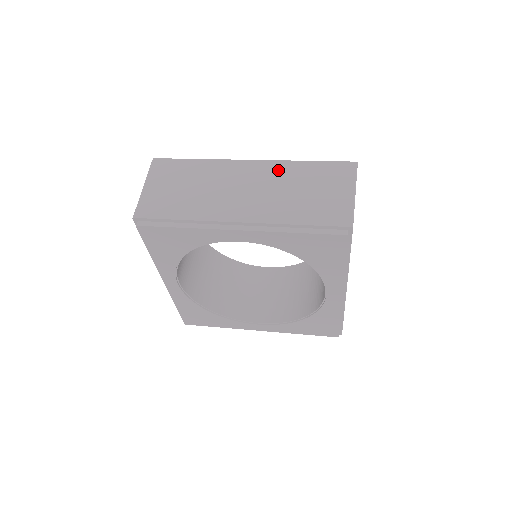
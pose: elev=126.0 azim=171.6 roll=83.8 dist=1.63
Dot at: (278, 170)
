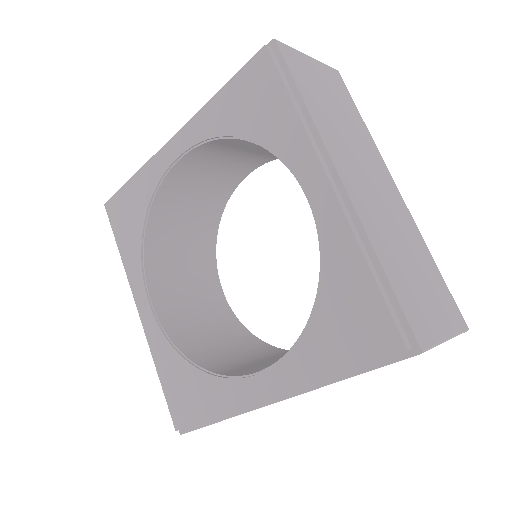
Dot at: occluded
